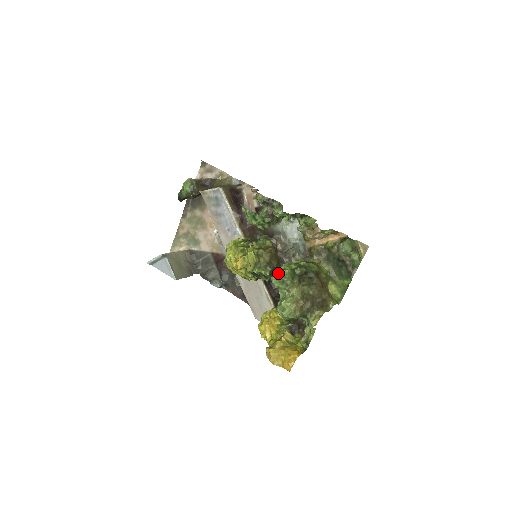
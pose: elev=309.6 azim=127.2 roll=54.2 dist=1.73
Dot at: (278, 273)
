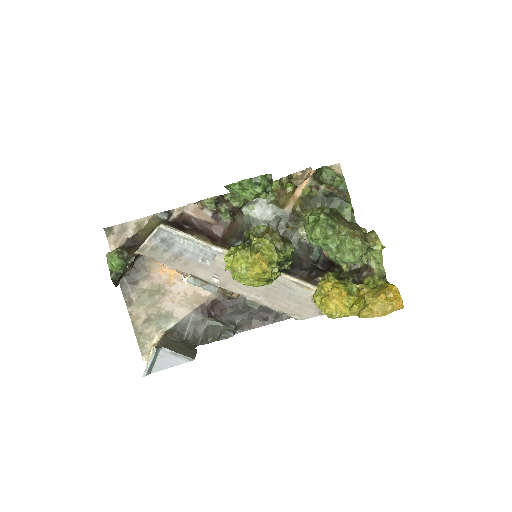
Dot at: (317, 223)
